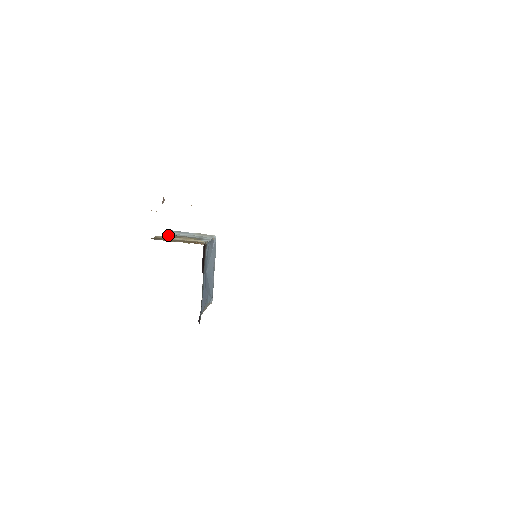
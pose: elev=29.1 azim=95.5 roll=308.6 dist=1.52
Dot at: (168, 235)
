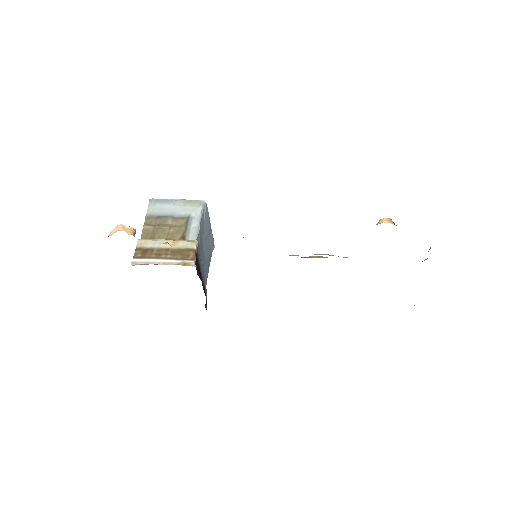
Dot at: (150, 218)
